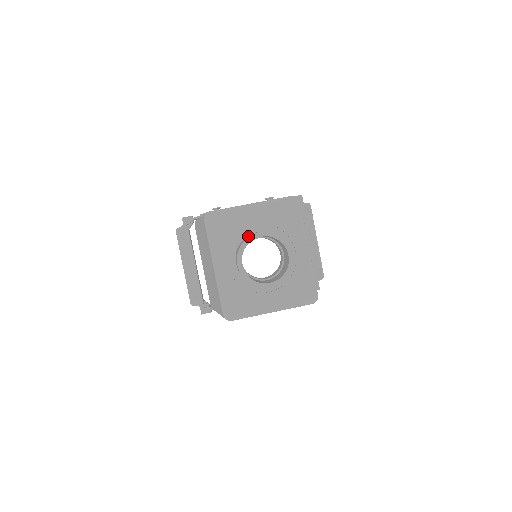
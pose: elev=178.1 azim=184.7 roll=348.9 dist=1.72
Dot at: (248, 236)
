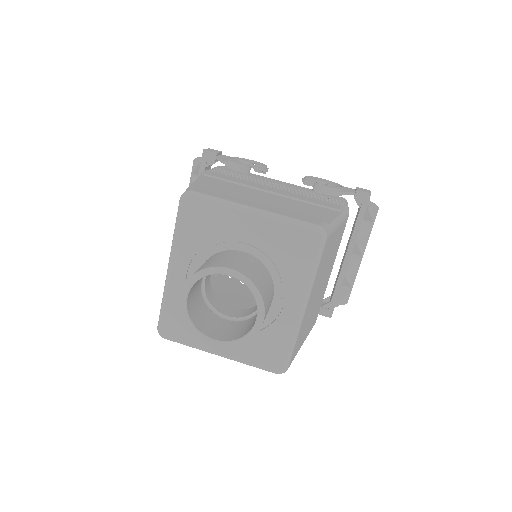
Dot at: (215, 262)
